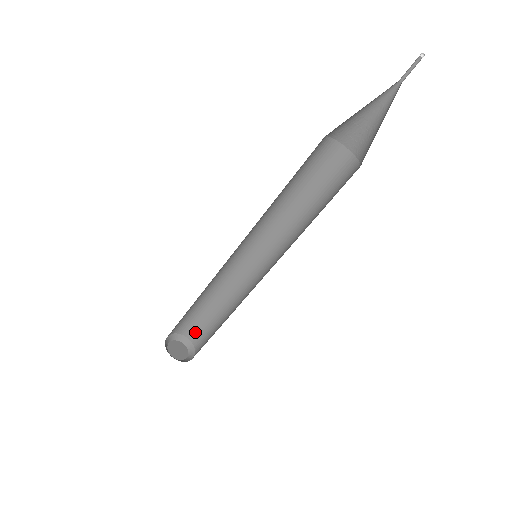
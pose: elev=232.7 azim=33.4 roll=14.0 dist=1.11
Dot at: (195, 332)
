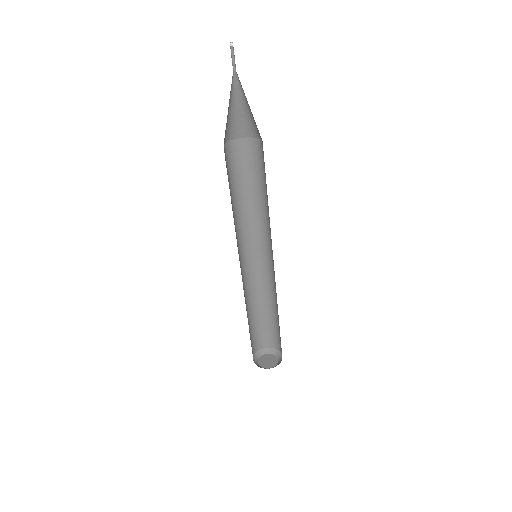
Dot at: (266, 339)
